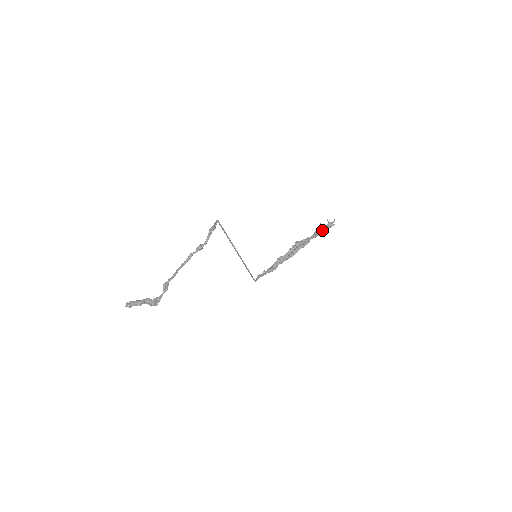
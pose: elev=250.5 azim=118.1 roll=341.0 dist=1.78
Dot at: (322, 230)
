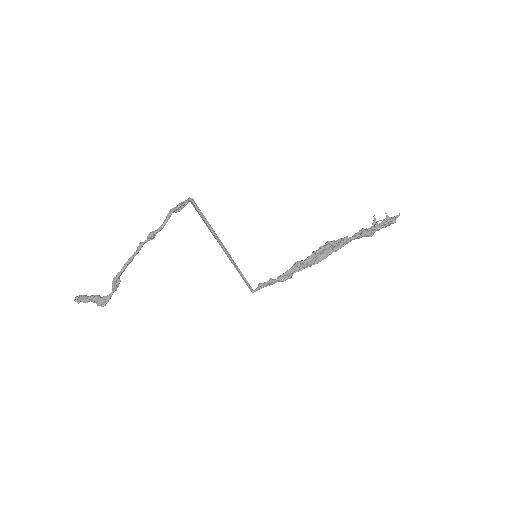
Dot at: (371, 228)
